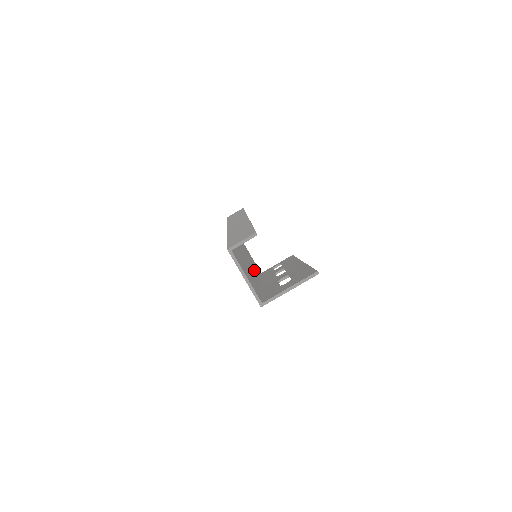
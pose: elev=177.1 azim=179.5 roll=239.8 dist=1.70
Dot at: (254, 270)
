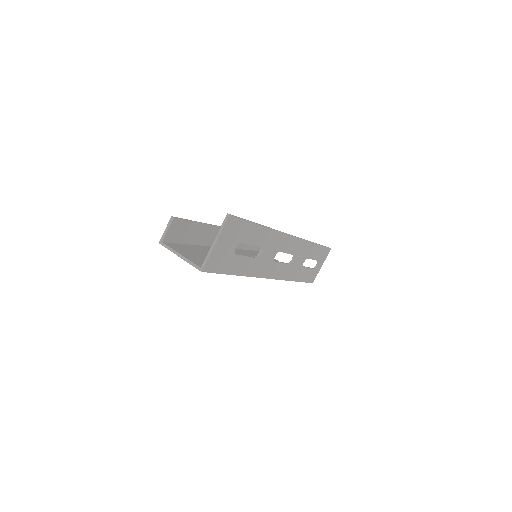
Dot at: occluded
